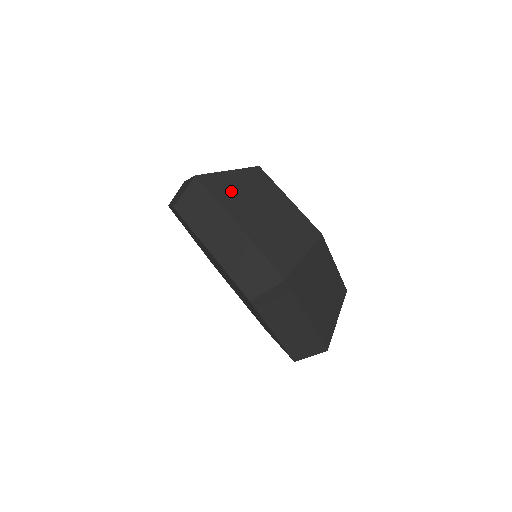
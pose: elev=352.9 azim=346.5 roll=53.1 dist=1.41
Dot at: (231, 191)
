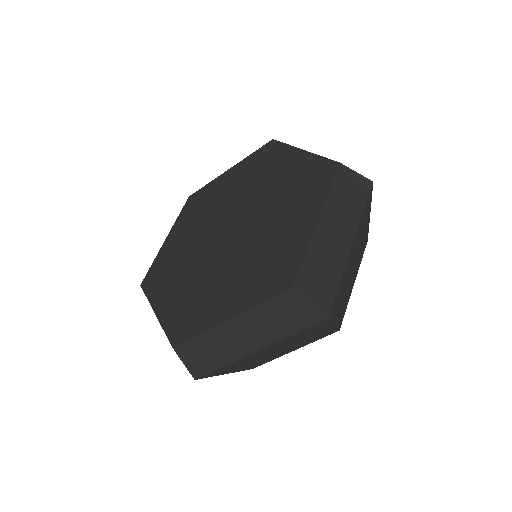
Dot at: occluded
